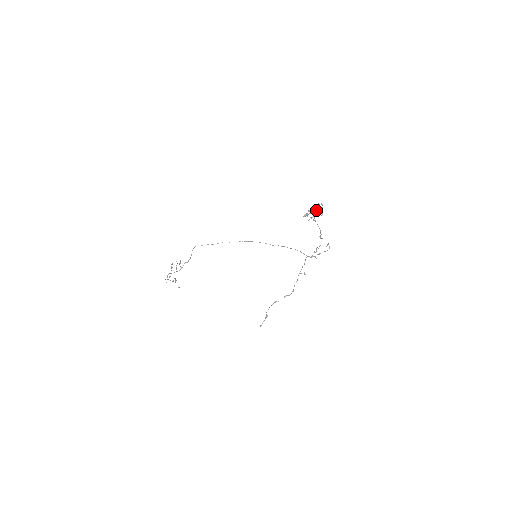
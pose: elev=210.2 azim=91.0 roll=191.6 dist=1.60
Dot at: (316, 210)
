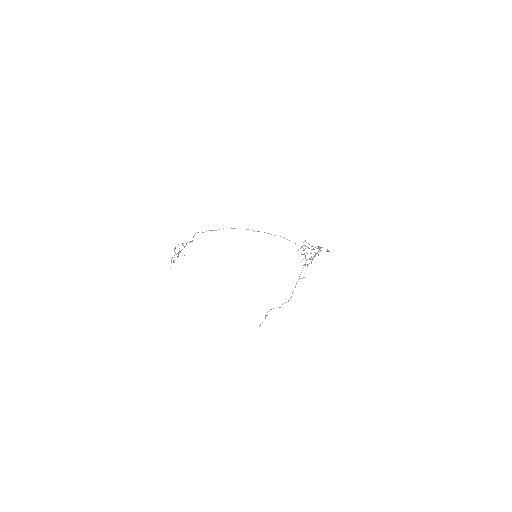
Dot at: occluded
